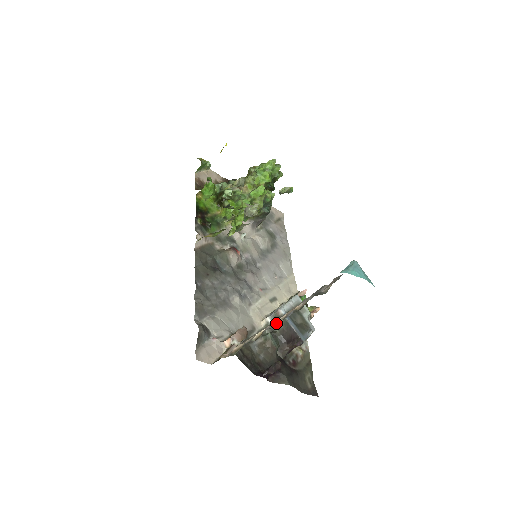
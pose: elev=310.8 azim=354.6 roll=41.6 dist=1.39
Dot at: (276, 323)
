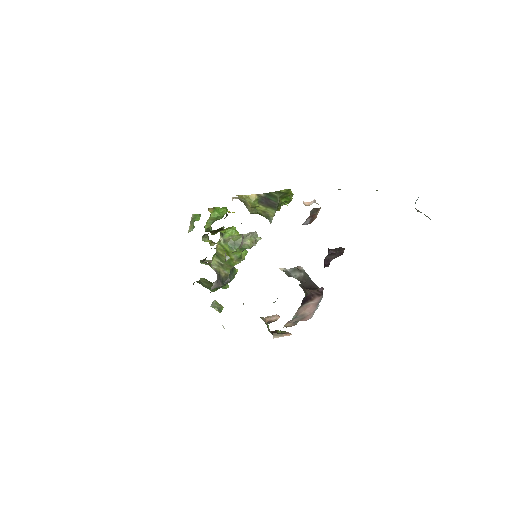
Dot at: (377, 190)
